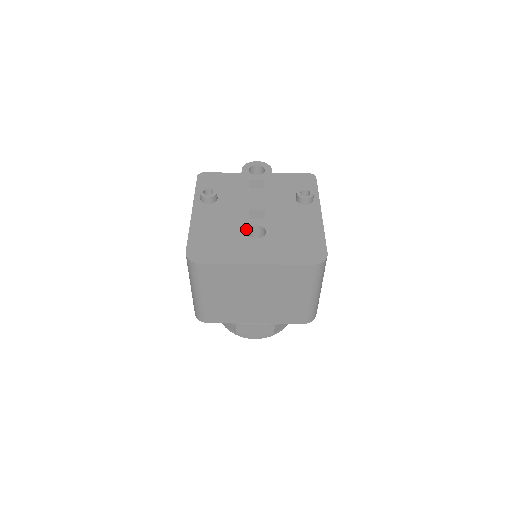
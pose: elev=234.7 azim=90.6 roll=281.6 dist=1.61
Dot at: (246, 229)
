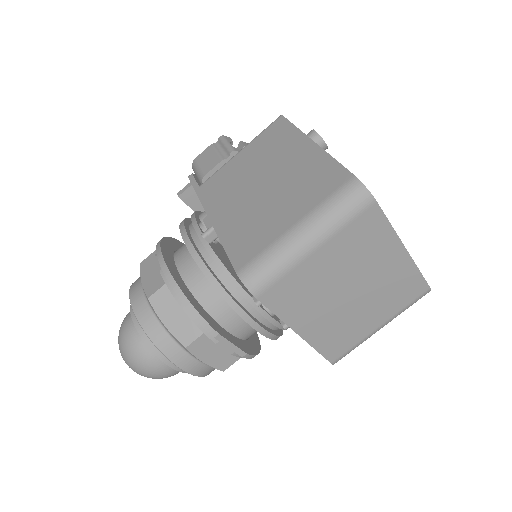
Dot at: occluded
